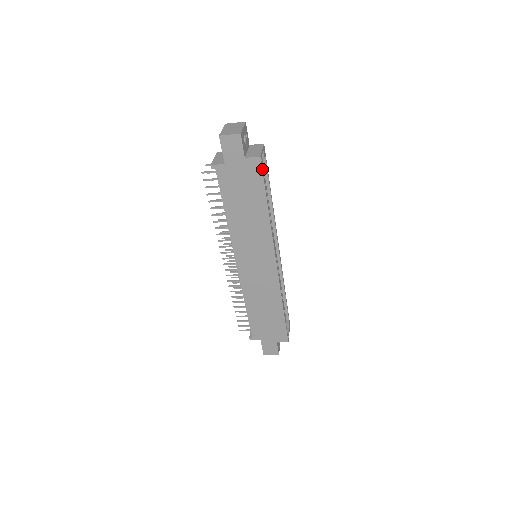
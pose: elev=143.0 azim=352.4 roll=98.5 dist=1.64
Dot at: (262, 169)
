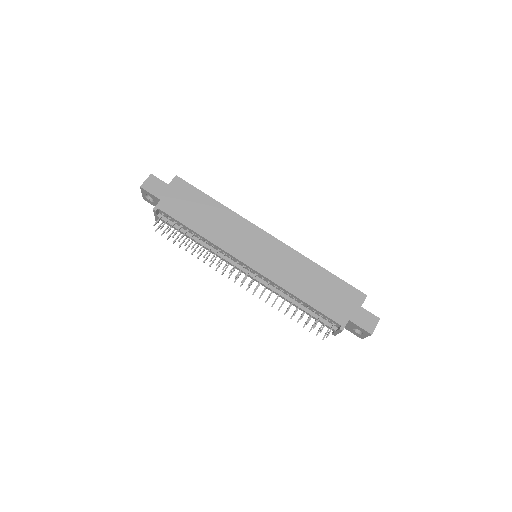
Dot at: (186, 182)
